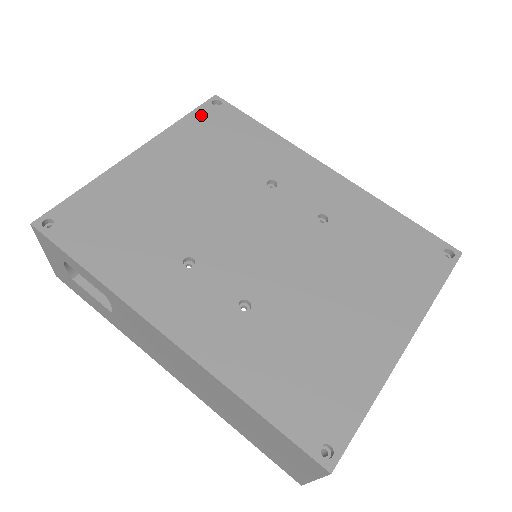
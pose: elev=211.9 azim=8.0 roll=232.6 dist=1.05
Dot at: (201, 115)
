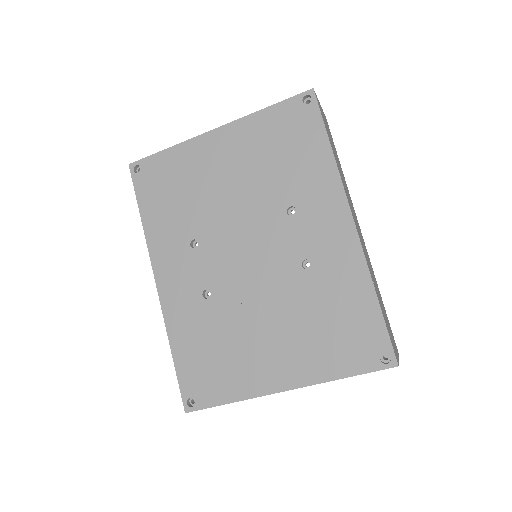
Dot at: (284, 110)
